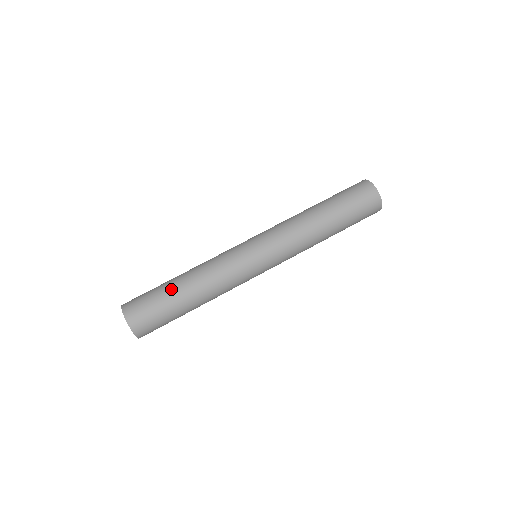
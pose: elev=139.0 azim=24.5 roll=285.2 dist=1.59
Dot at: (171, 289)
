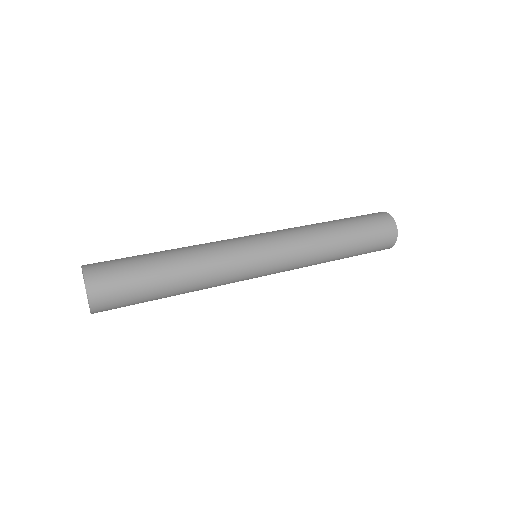
Dot at: (152, 259)
